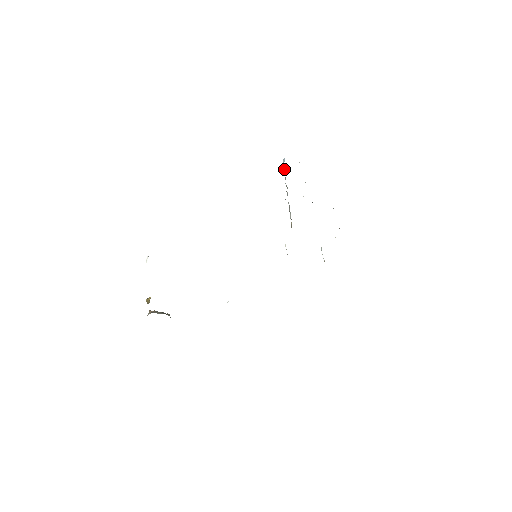
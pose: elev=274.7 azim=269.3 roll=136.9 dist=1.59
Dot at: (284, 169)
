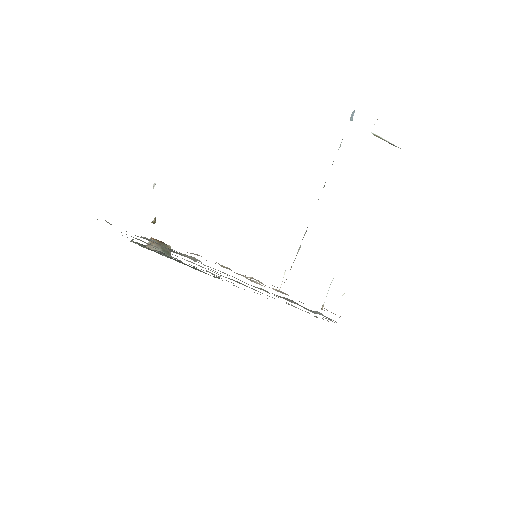
Dot at: occluded
